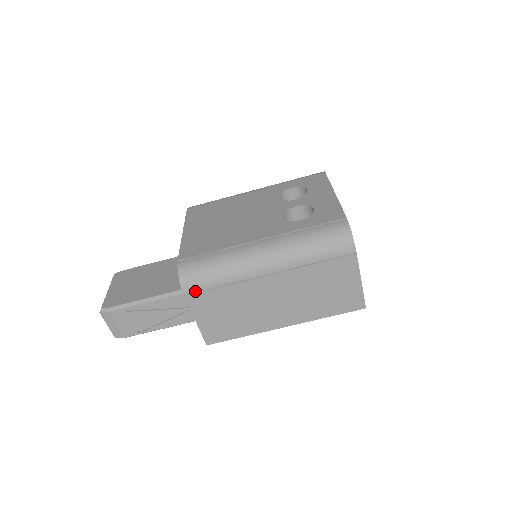
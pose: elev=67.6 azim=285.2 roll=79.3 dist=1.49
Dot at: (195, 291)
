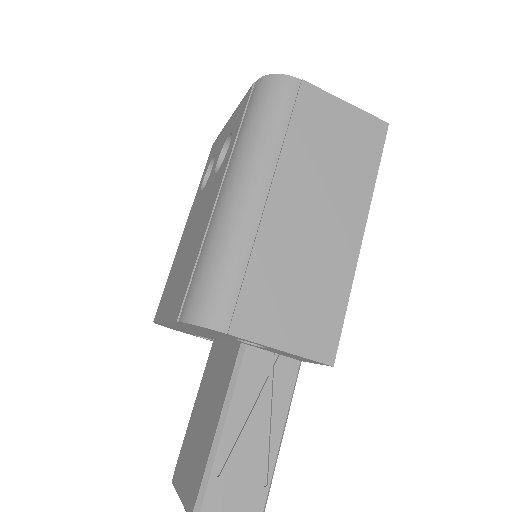
Dot at: (231, 313)
